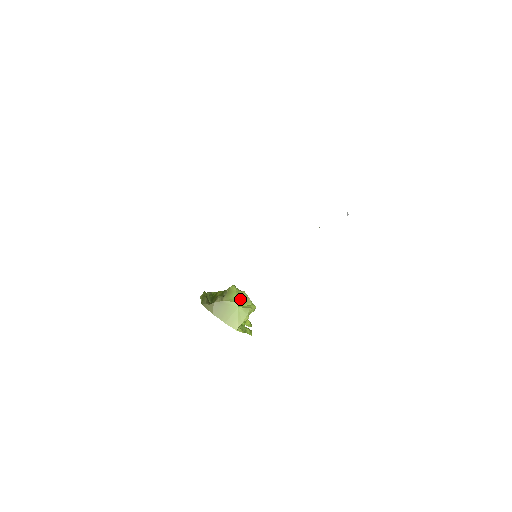
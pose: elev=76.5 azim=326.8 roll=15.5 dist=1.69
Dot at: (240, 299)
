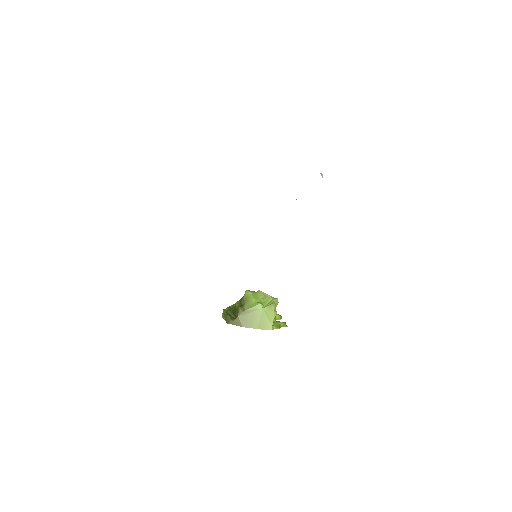
Dot at: (260, 300)
